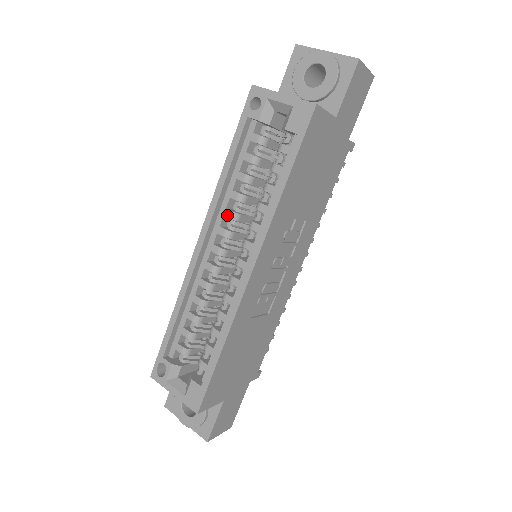
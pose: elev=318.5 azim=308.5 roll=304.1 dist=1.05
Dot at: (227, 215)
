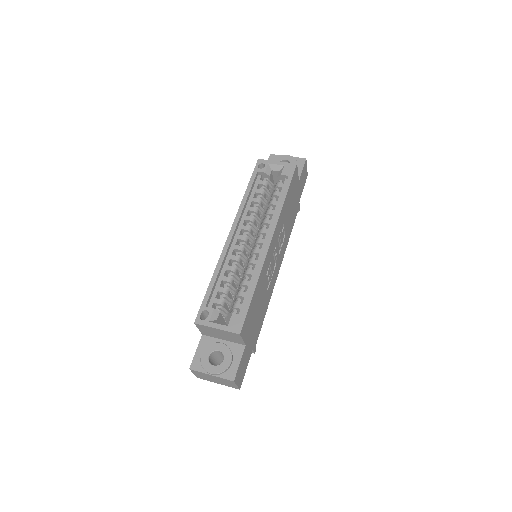
Dot at: (247, 219)
